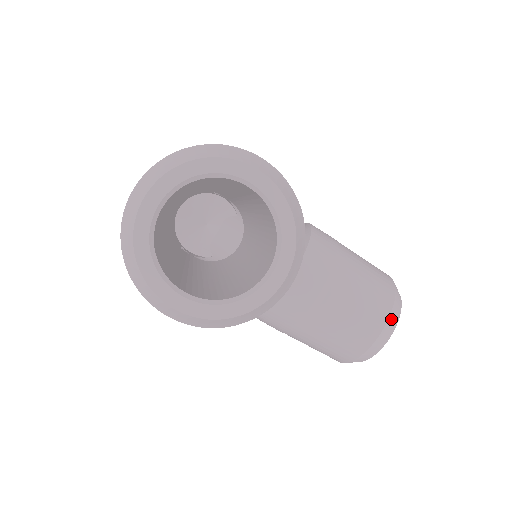
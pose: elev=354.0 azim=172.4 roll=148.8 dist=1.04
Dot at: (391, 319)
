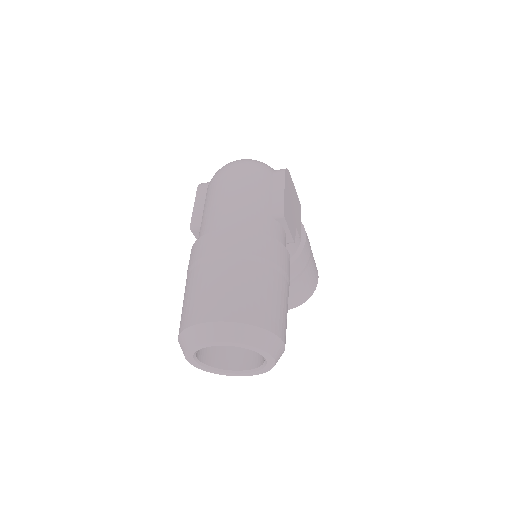
Dot at: occluded
